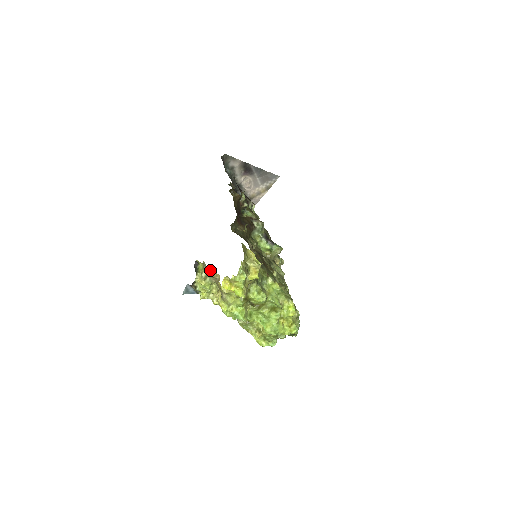
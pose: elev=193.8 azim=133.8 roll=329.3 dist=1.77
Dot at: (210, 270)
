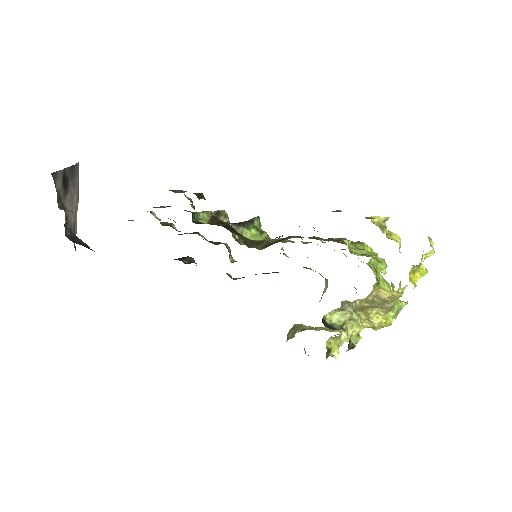
Dot at: (358, 300)
